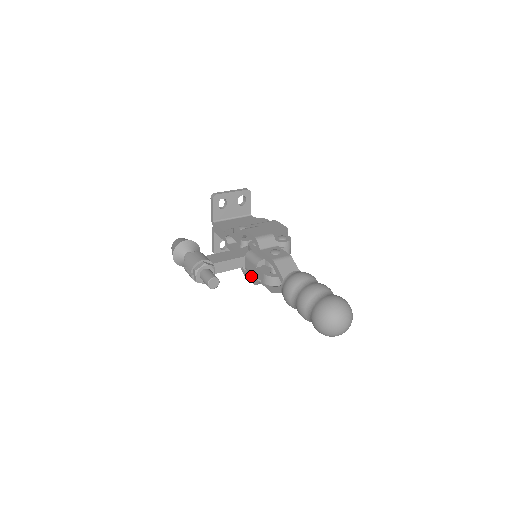
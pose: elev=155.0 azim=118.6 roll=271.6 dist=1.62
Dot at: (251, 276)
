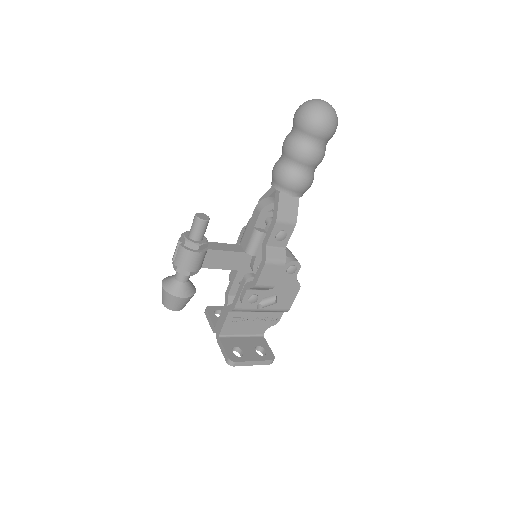
Dot at: (259, 267)
